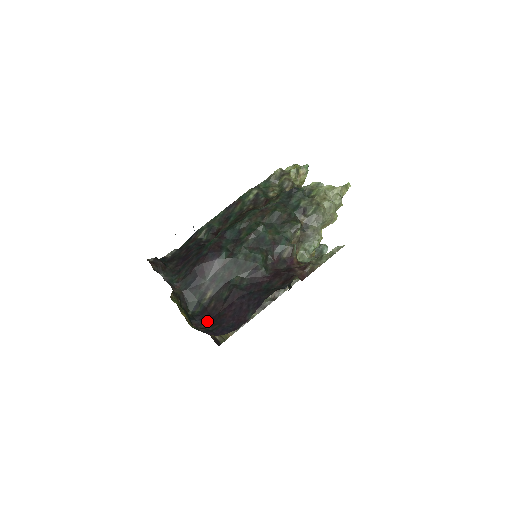
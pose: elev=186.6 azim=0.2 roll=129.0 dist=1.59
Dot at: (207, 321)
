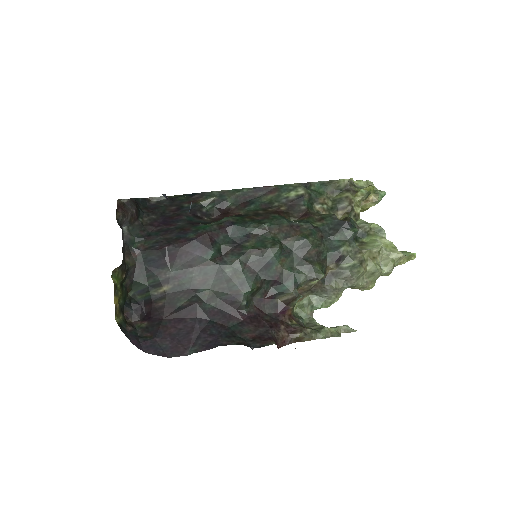
Dot at: (143, 318)
